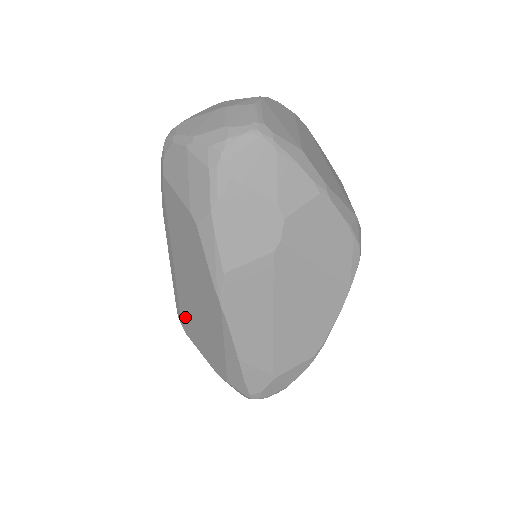
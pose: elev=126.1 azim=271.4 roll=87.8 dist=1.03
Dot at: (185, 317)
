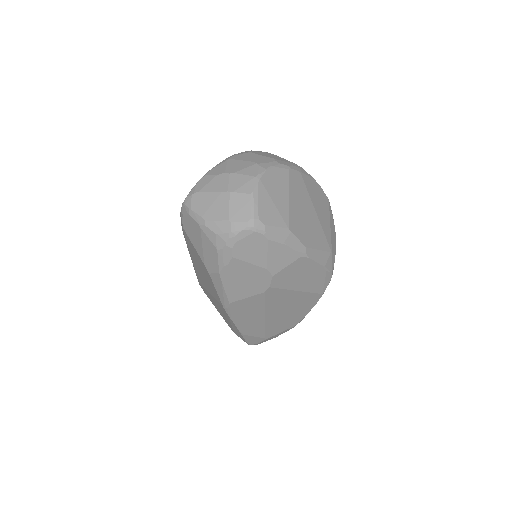
Dot at: occluded
